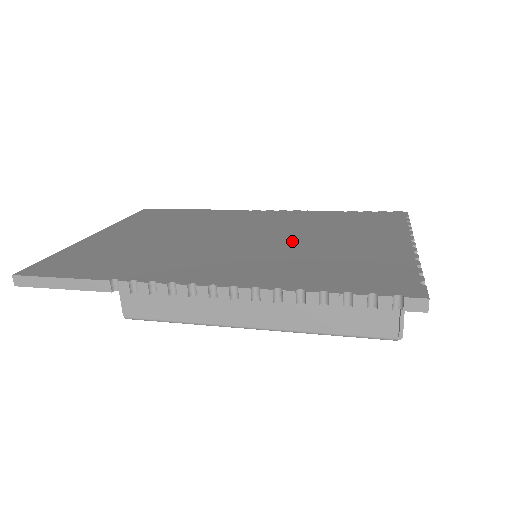
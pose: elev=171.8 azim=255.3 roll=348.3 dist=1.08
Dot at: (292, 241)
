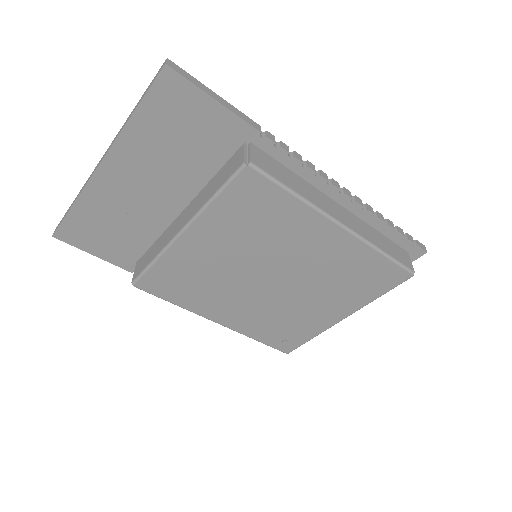
Dot at: occluded
